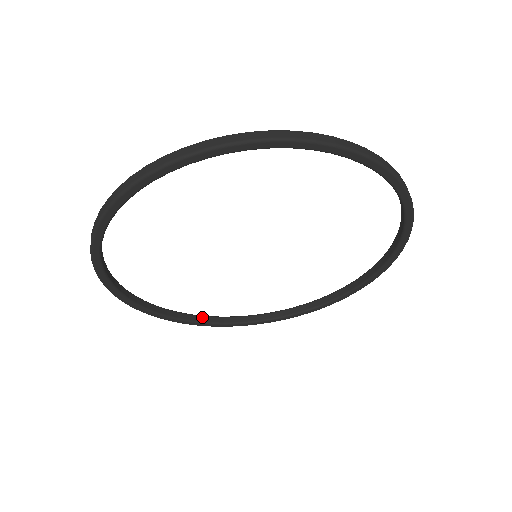
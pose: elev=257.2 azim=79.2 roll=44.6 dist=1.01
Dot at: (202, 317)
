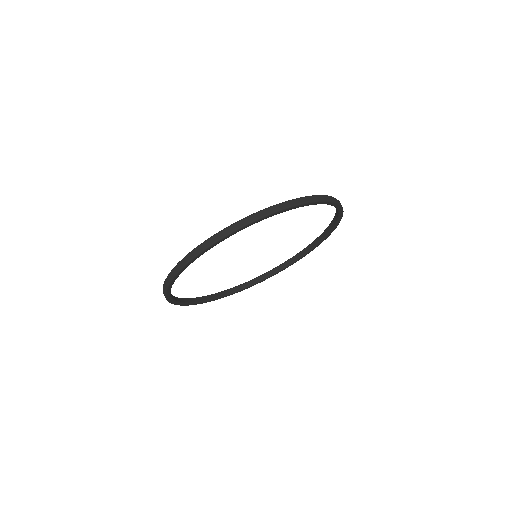
Dot at: (241, 285)
